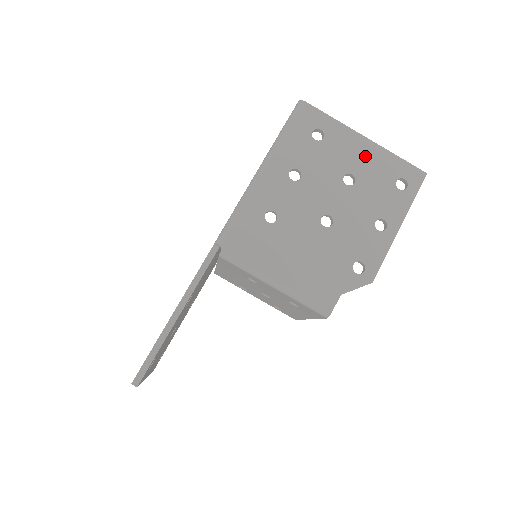
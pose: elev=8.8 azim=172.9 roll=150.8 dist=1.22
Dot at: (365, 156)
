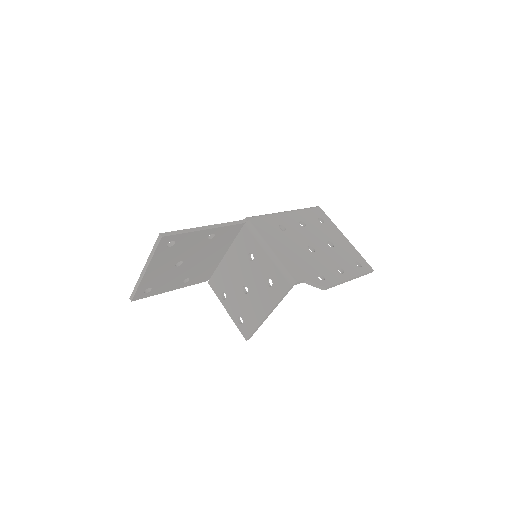
Dot at: (342, 242)
